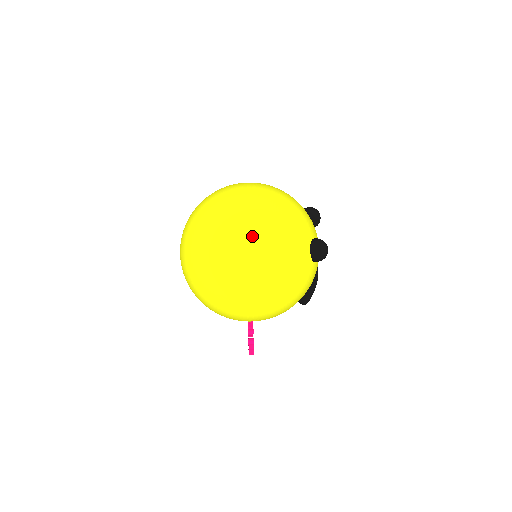
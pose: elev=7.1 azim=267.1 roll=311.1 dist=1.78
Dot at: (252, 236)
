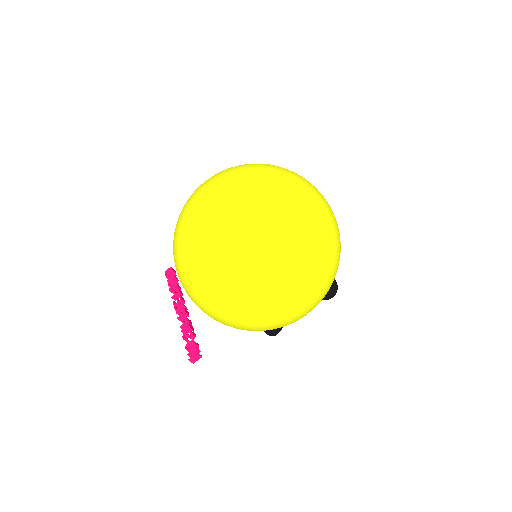
Dot at: (332, 231)
